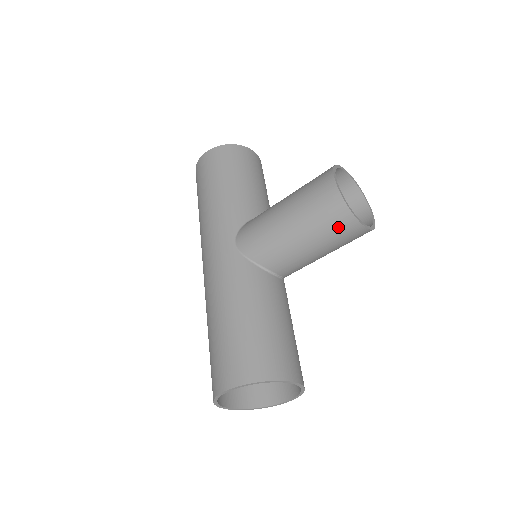
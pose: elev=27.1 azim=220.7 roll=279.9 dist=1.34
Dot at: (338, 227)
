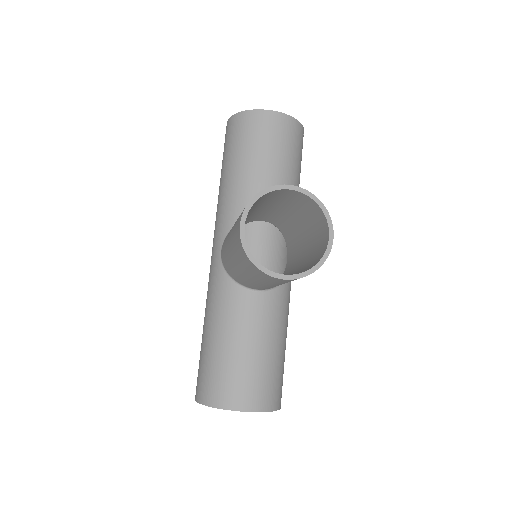
Dot at: (259, 275)
